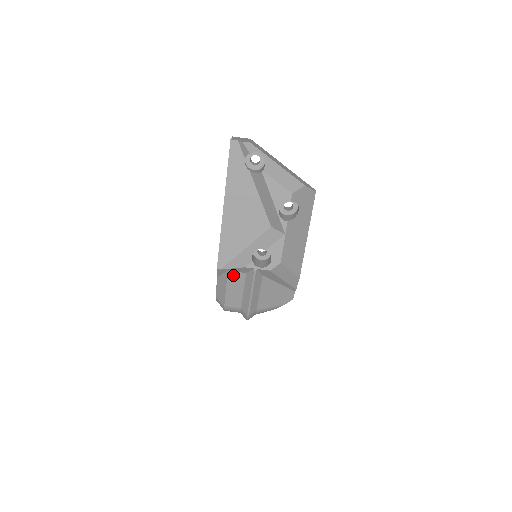
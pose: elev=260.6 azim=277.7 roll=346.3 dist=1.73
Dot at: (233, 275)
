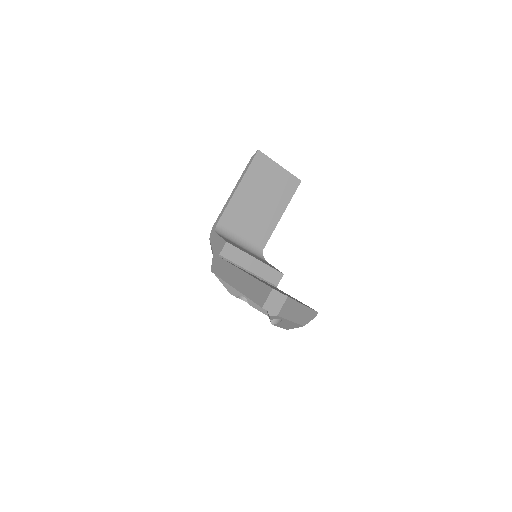
Dot at: occluded
